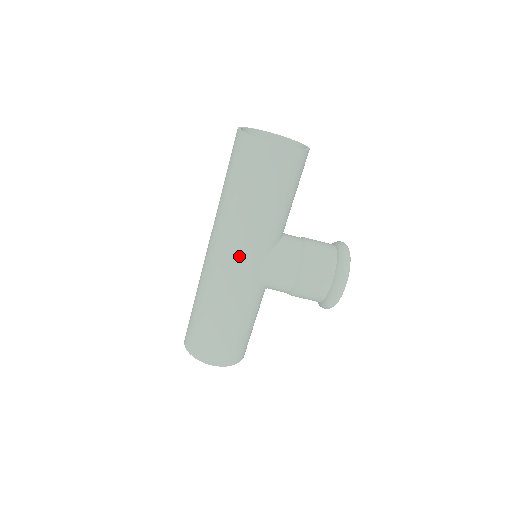
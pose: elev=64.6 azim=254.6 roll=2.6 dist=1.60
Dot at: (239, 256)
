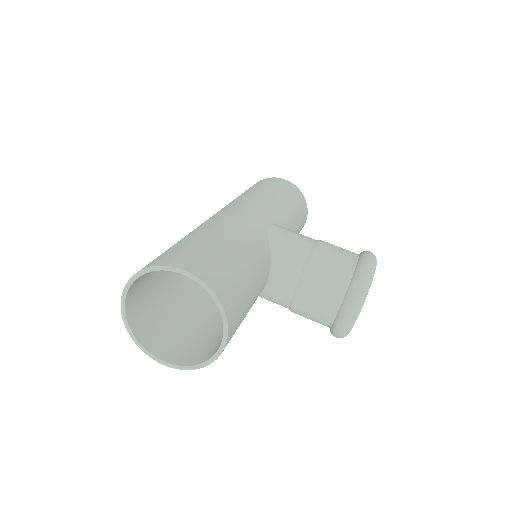
Dot at: (248, 207)
